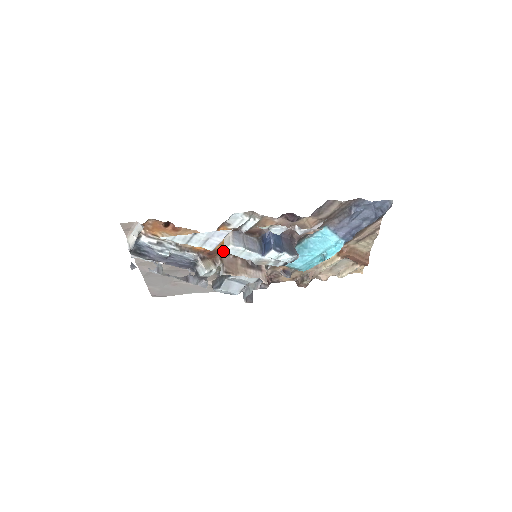
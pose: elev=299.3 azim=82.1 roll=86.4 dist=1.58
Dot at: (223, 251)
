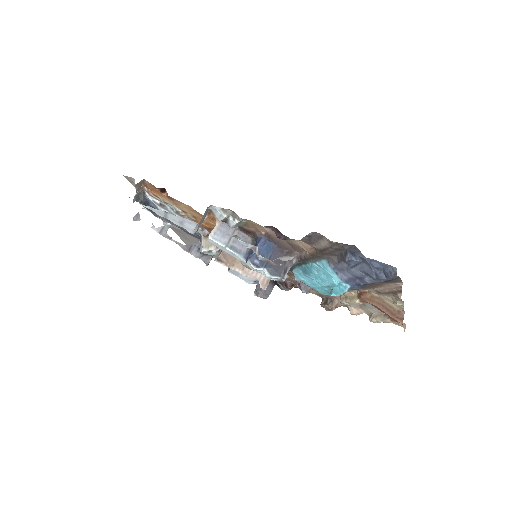
Dot at: occluded
